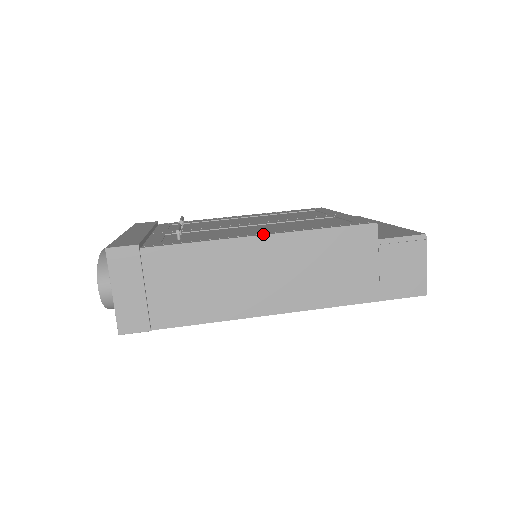
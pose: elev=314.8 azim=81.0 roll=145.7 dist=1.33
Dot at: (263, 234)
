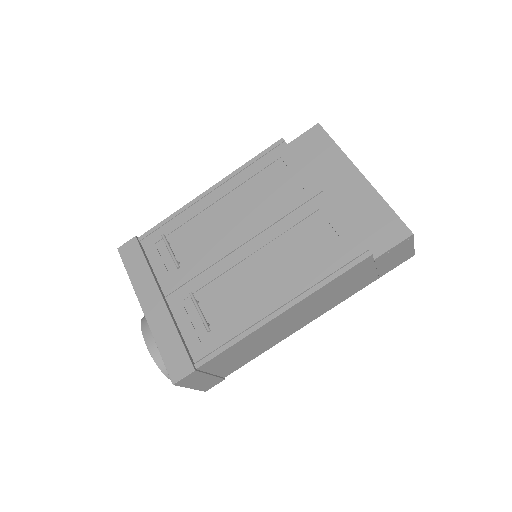
Dot at: (282, 311)
